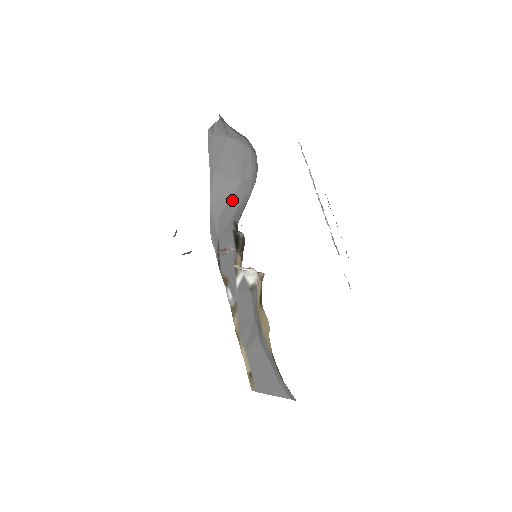
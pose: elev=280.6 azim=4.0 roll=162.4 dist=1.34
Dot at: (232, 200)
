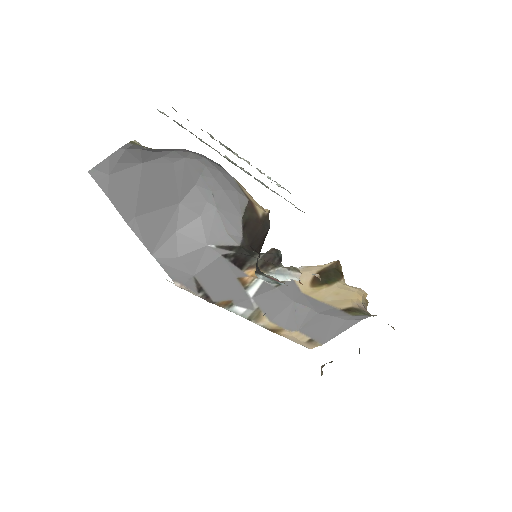
Dot at: (182, 228)
